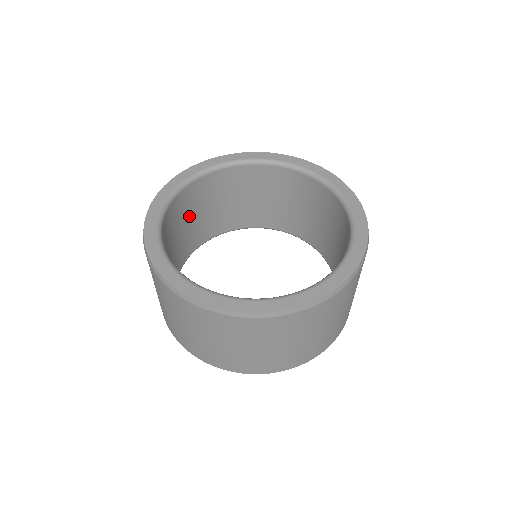
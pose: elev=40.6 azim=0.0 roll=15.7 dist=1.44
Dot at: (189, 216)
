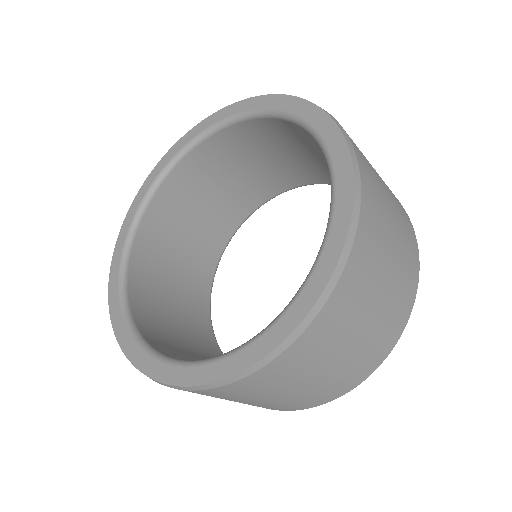
Dot at: (191, 211)
